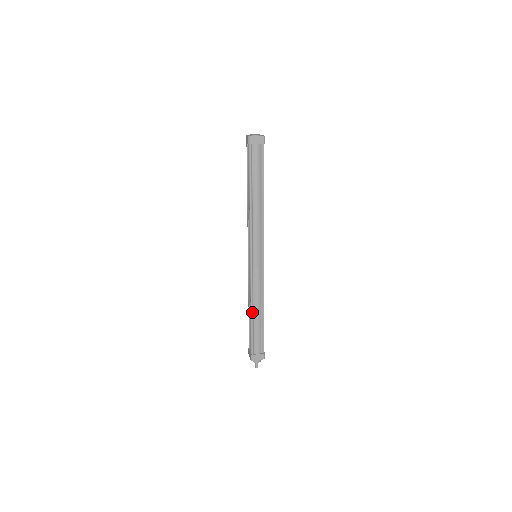
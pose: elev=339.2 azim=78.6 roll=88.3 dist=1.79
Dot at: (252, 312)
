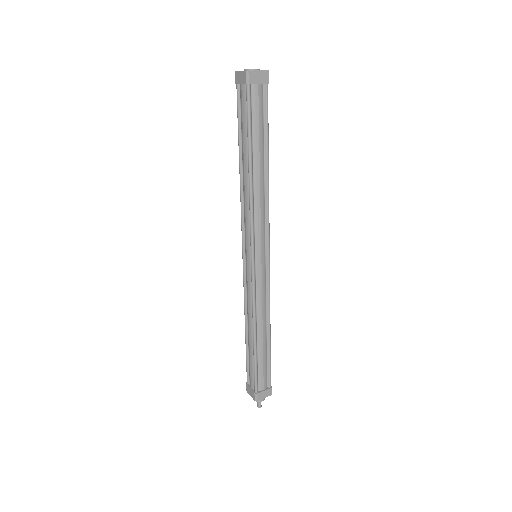
Dot at: (255, 336)
